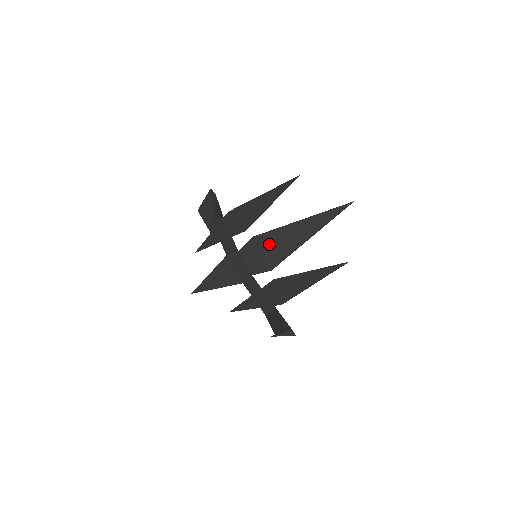
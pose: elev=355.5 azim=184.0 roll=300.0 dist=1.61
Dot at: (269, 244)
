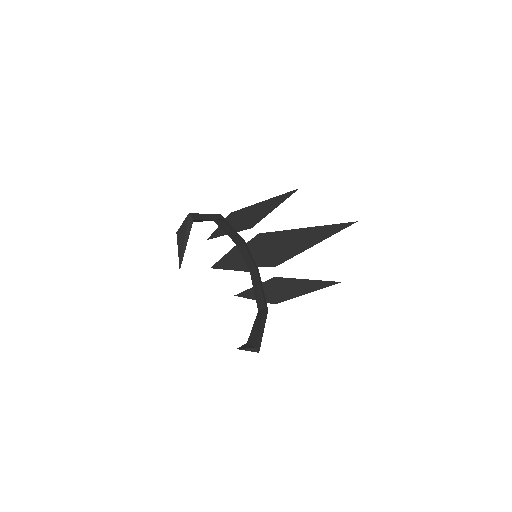
Dot at: (273, 243)
